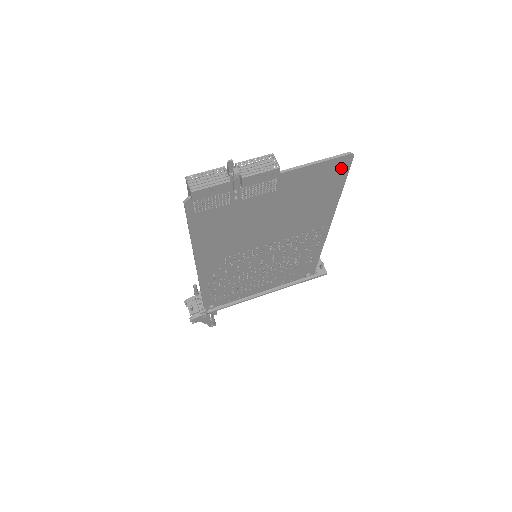
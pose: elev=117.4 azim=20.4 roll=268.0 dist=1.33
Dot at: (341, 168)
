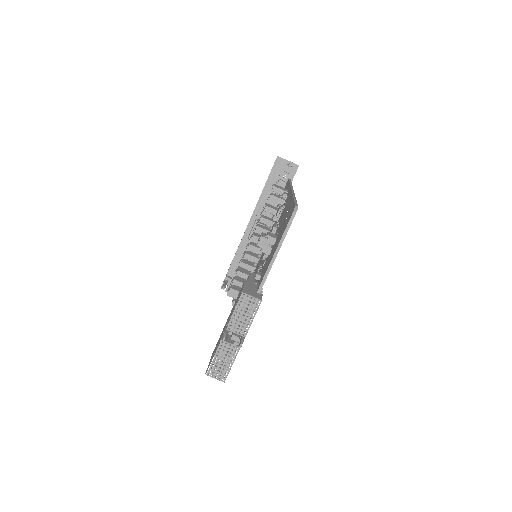
Dot at: occluded
